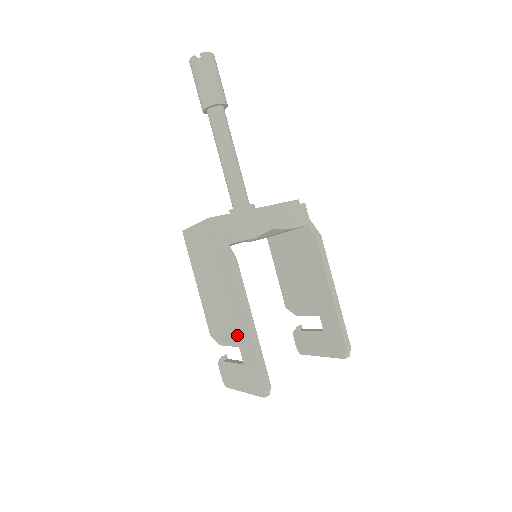
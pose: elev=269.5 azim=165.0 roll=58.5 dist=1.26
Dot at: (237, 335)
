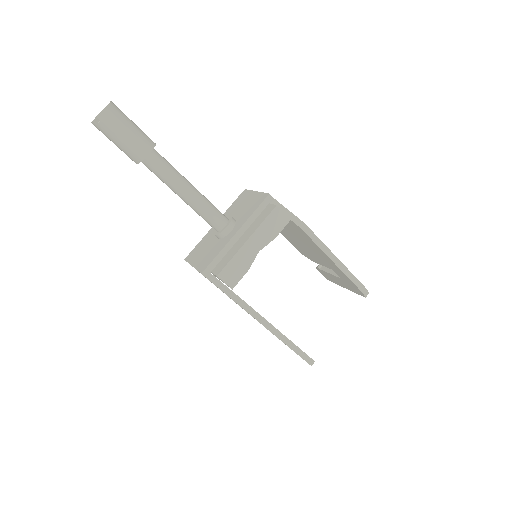
Dot at: occluded
